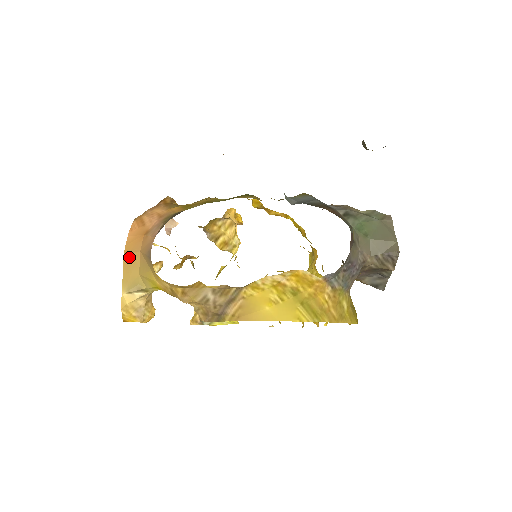
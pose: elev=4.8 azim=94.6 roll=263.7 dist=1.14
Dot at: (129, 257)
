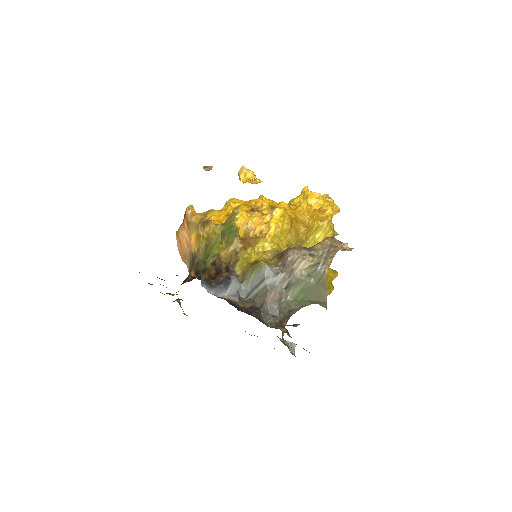
Dot at: (185, 263)
